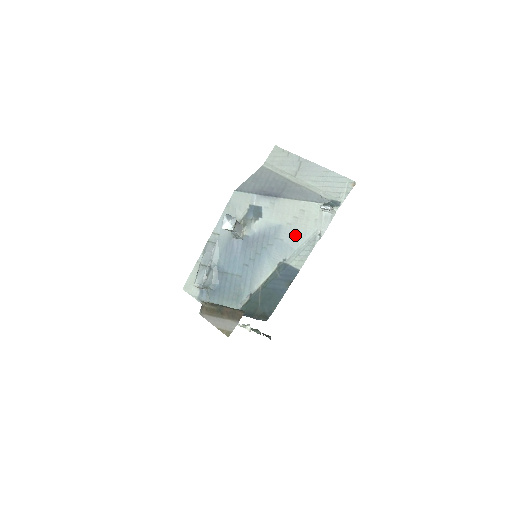
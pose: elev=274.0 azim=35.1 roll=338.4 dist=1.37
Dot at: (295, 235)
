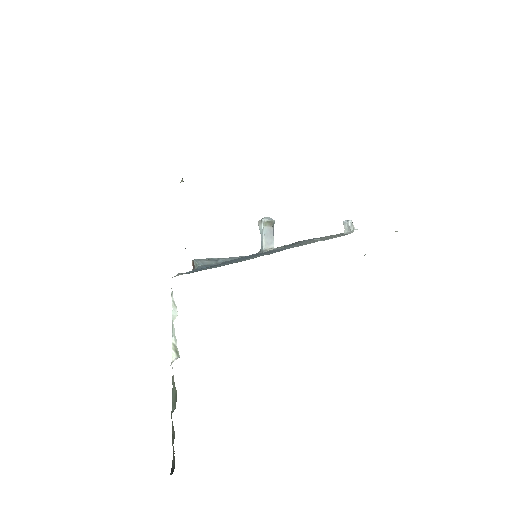
Dot at: occluded
